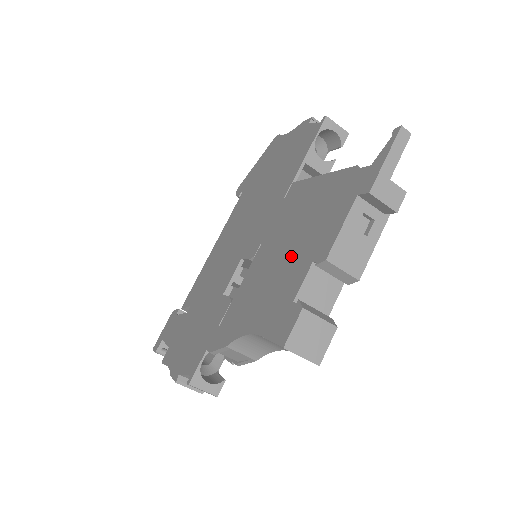
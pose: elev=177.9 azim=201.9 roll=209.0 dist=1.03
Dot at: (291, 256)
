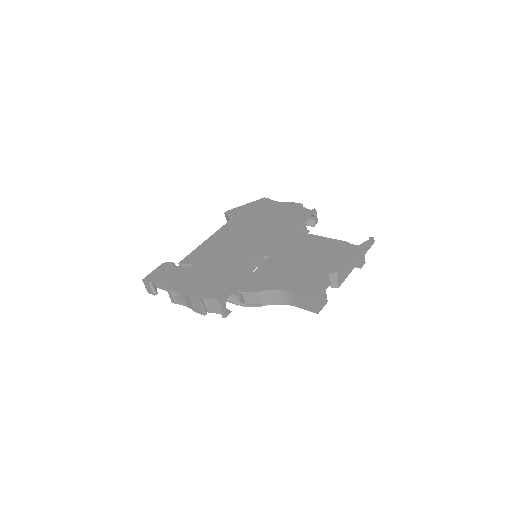
Dot at: (308, 264)
